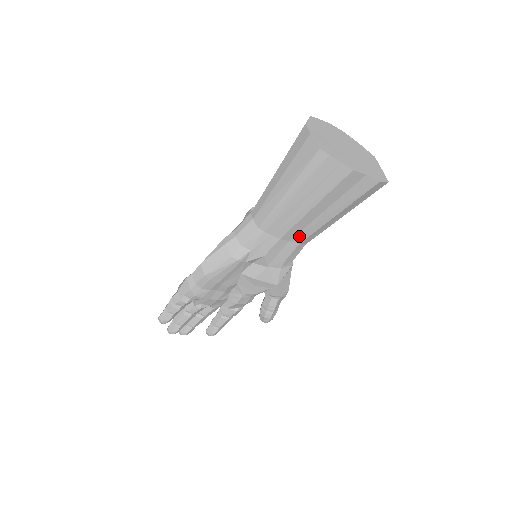
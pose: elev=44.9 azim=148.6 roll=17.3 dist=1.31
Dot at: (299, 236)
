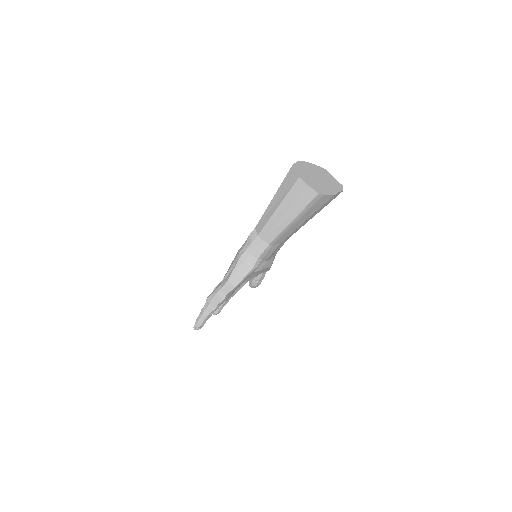
Dot at: (290, 236)
